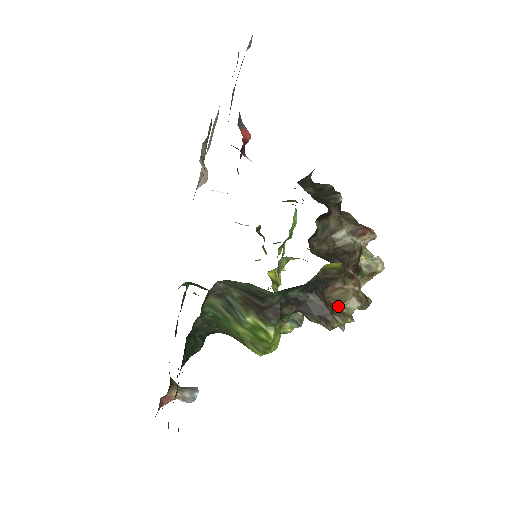
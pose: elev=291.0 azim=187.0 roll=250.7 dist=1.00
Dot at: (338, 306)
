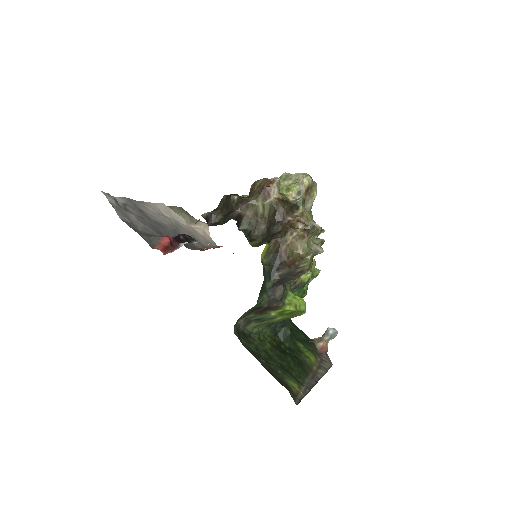
Dot at: (296, 258)
